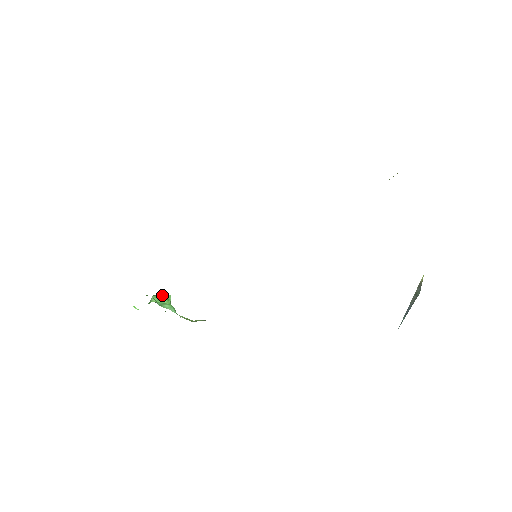
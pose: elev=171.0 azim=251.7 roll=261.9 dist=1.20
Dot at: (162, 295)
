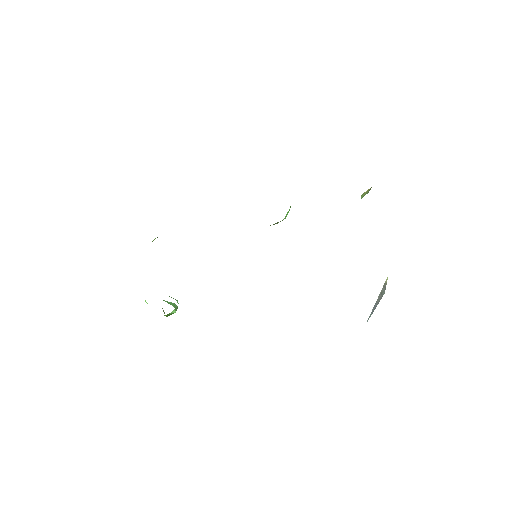
Dot at: (171, 302)
